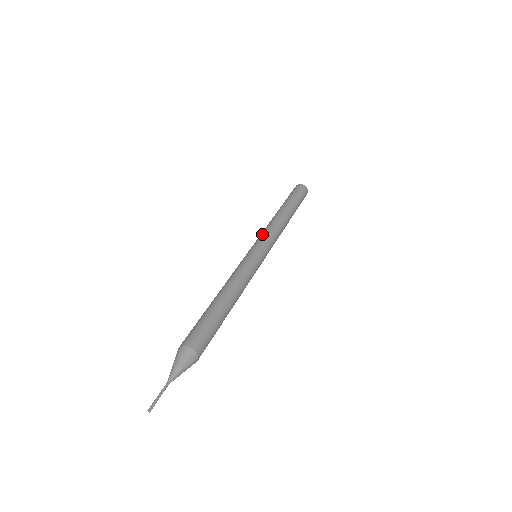
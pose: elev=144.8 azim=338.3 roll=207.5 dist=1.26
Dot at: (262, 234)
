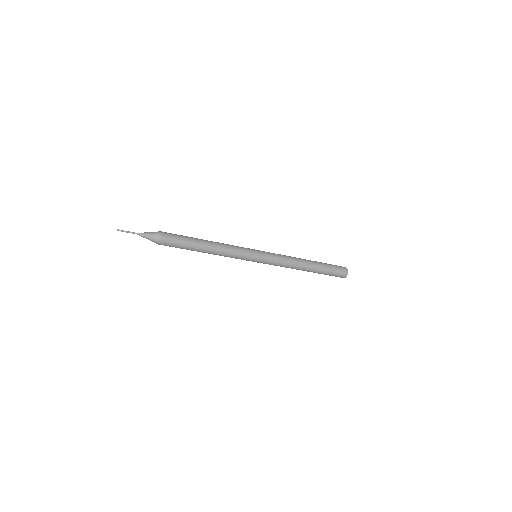
Dot at: occluded
